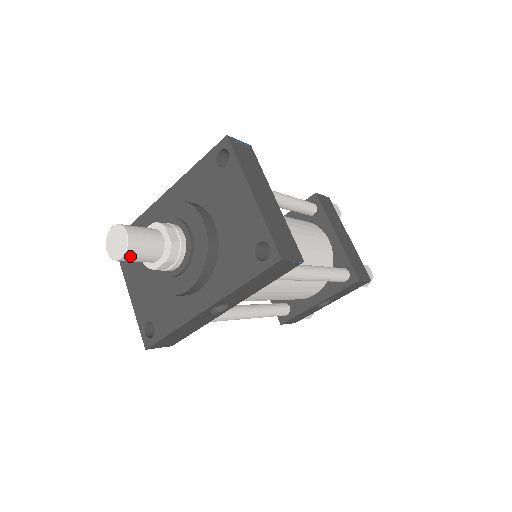
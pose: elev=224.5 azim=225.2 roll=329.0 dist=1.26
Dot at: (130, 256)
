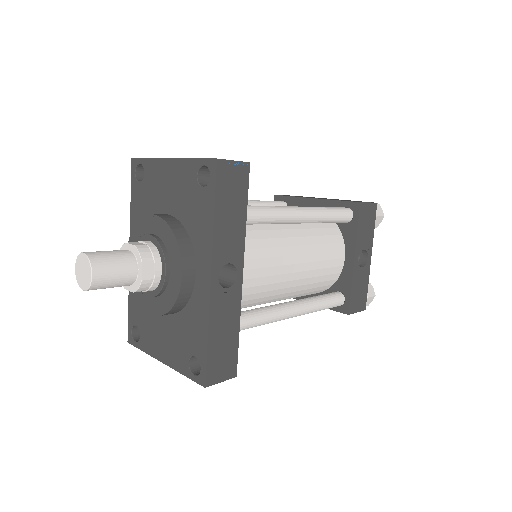
Dot at: (100, 271)
